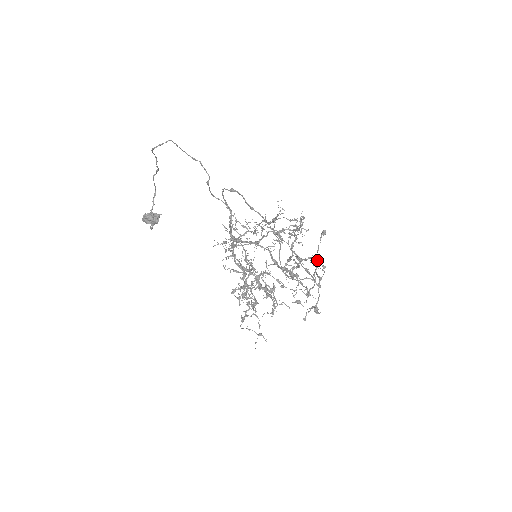
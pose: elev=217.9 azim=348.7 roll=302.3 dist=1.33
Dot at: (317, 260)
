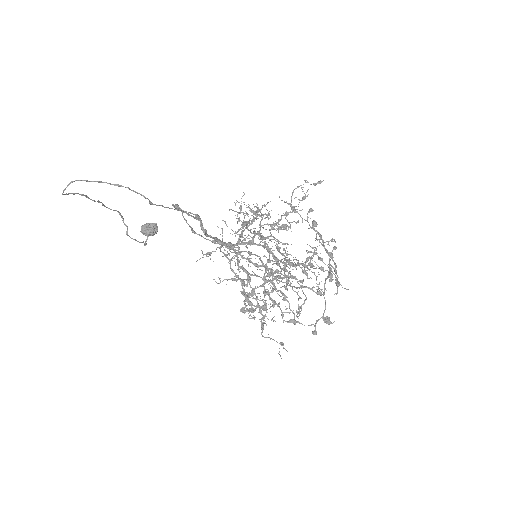
Dot at: occluded
